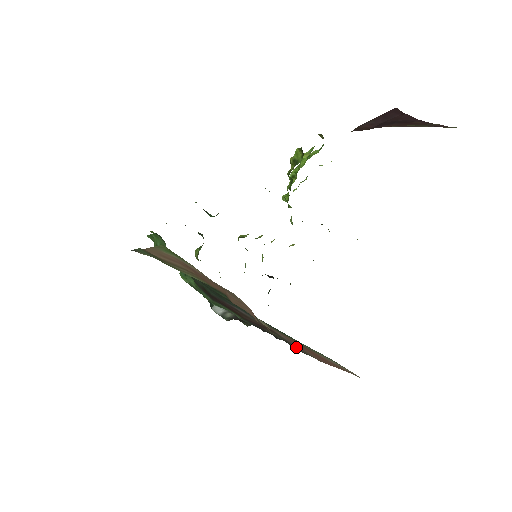
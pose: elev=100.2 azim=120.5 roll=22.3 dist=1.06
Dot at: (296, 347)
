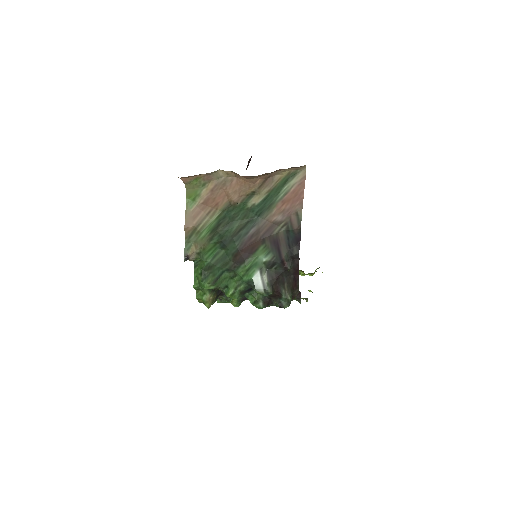
Dot at: (290, 219)
